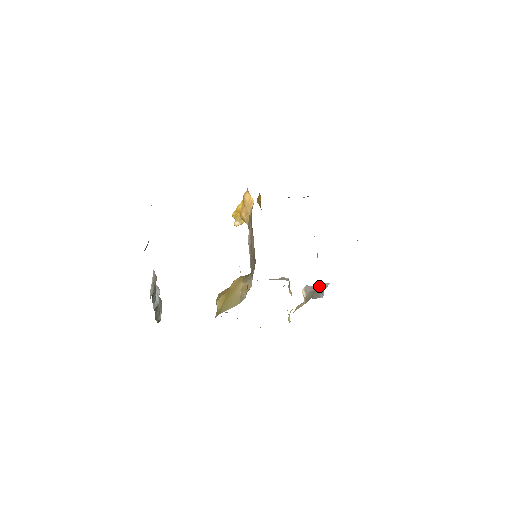
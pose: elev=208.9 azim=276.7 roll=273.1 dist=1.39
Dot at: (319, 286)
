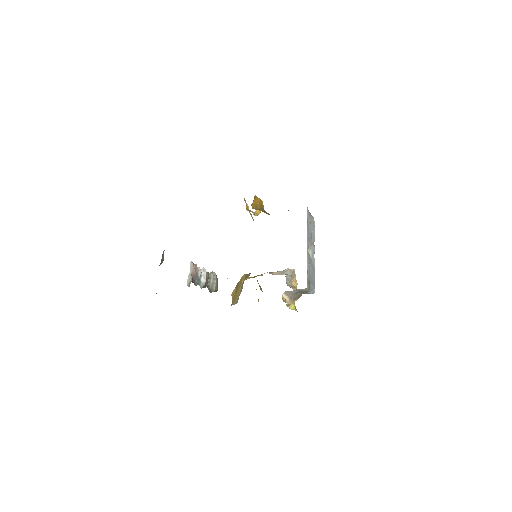
Dot at: (299, 290)
